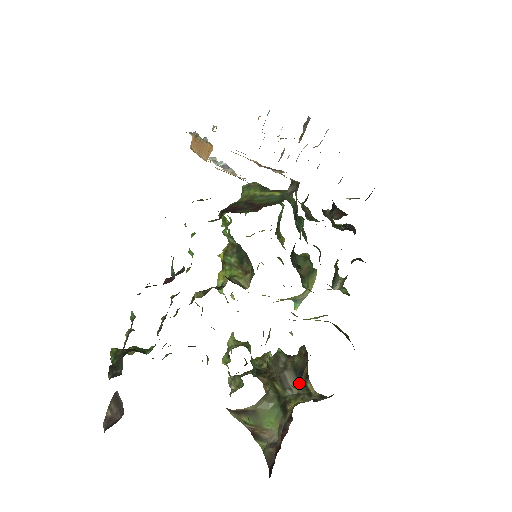
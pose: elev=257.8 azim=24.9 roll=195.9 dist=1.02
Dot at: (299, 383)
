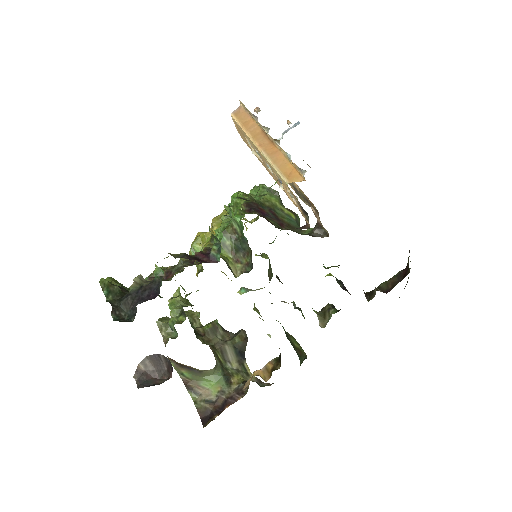
Dot at: (260, 373)
